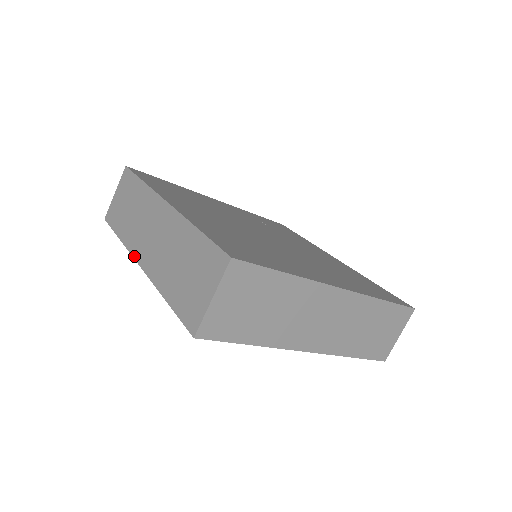
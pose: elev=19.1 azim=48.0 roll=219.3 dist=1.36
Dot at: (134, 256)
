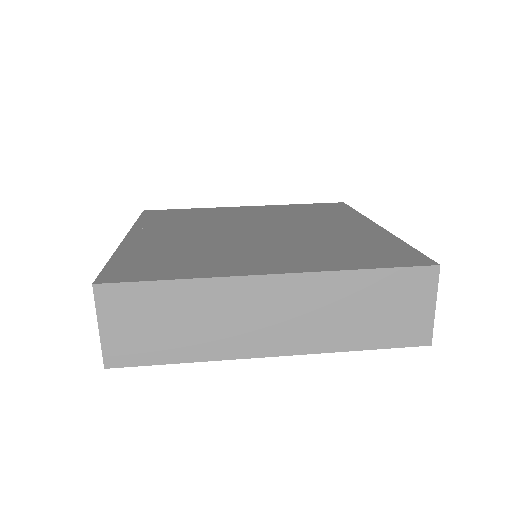
Dot at: occluded
